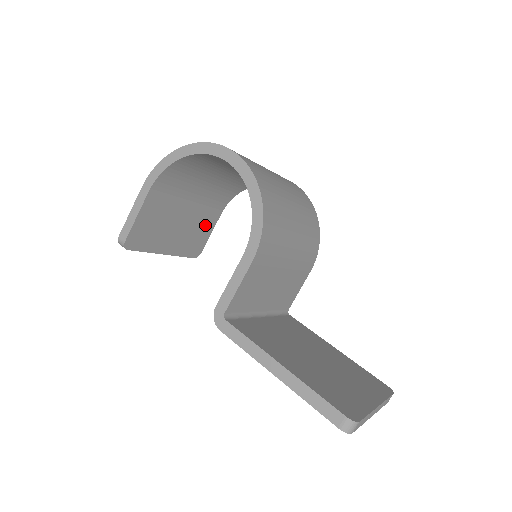
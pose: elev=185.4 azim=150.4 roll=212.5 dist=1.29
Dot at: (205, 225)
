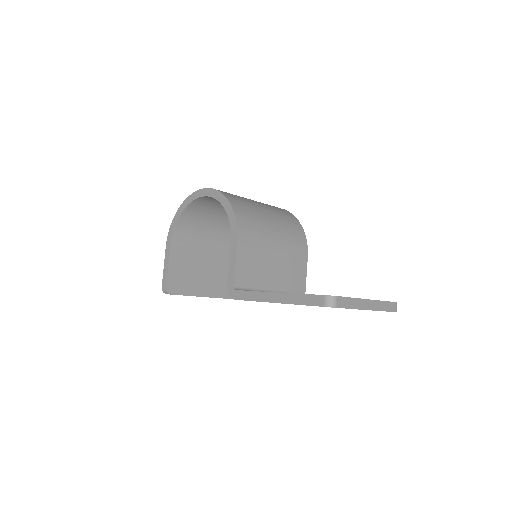
Dot at: occluded
